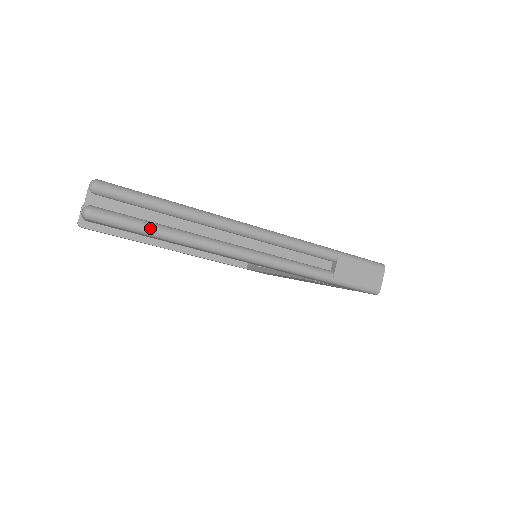
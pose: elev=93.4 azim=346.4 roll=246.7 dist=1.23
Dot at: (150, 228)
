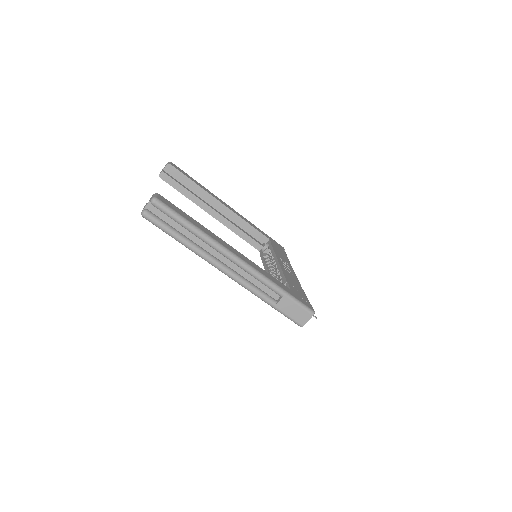
Dot at: (175, 235)
